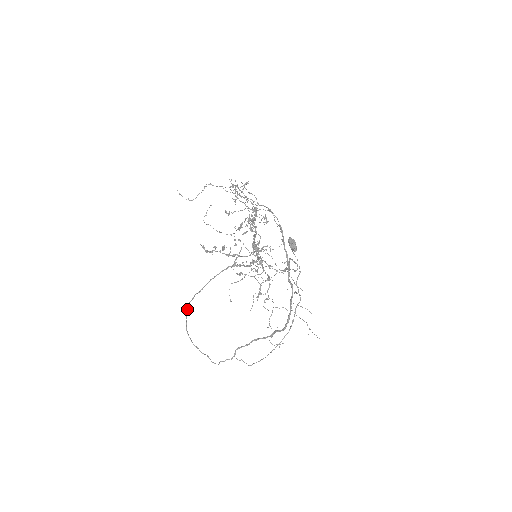
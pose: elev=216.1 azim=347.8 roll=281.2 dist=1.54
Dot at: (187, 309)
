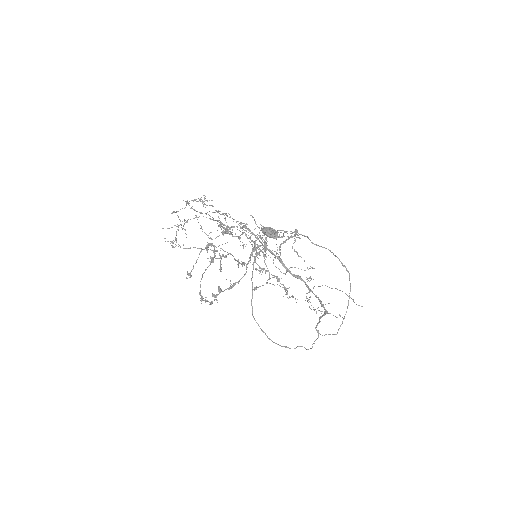
Dot at: (255, 320)
